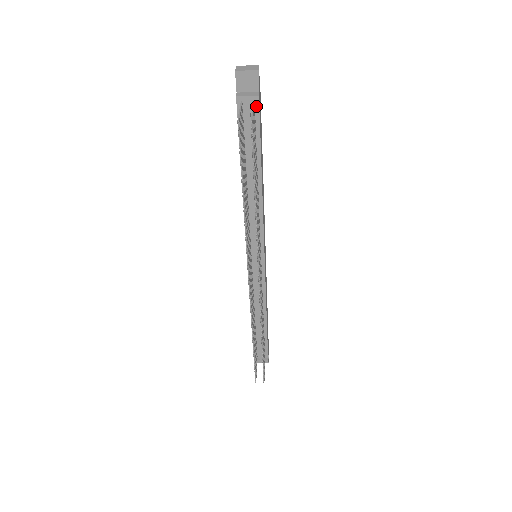
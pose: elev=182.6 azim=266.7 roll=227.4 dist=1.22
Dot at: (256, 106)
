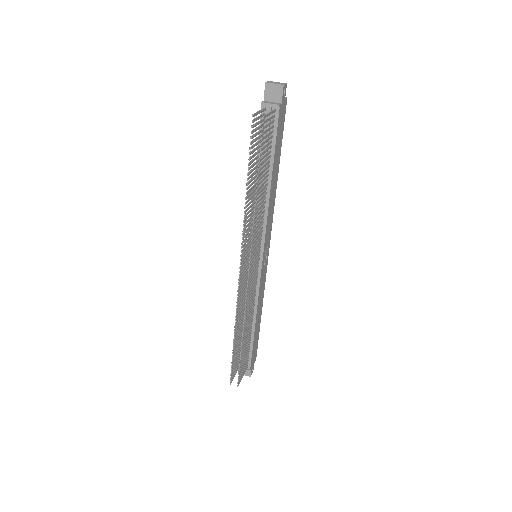
Dot at: (276, 114)
